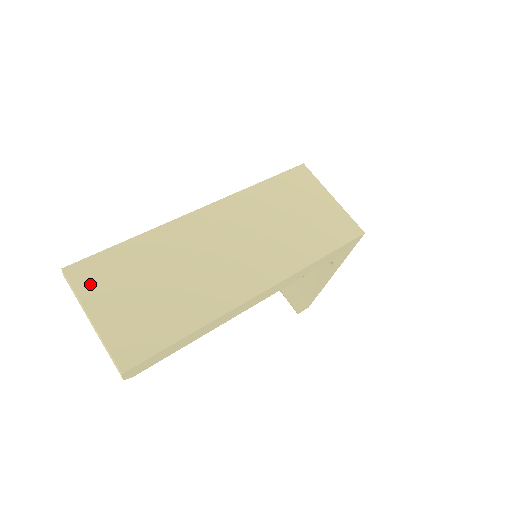
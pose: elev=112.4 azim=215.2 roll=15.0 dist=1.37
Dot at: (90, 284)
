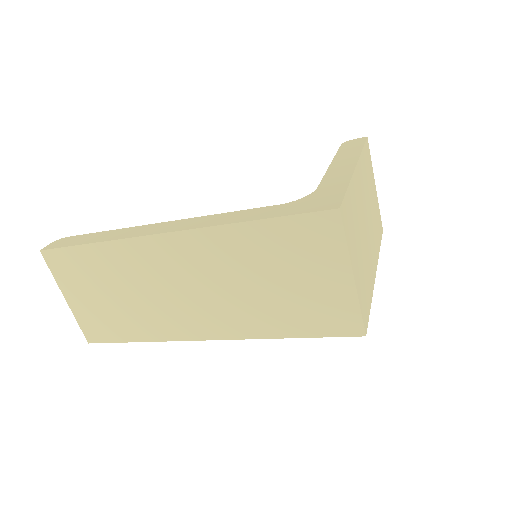
Dot at: (62, 273)
